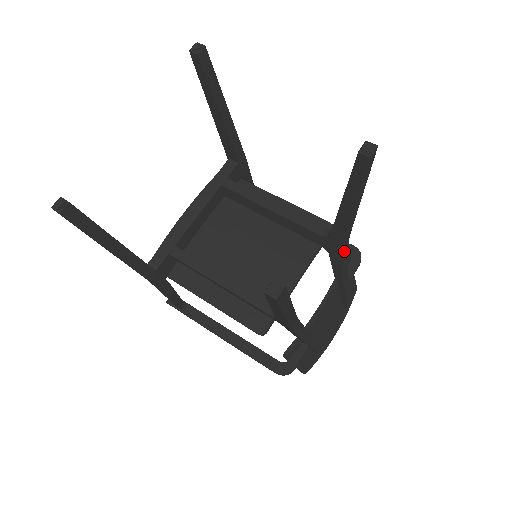
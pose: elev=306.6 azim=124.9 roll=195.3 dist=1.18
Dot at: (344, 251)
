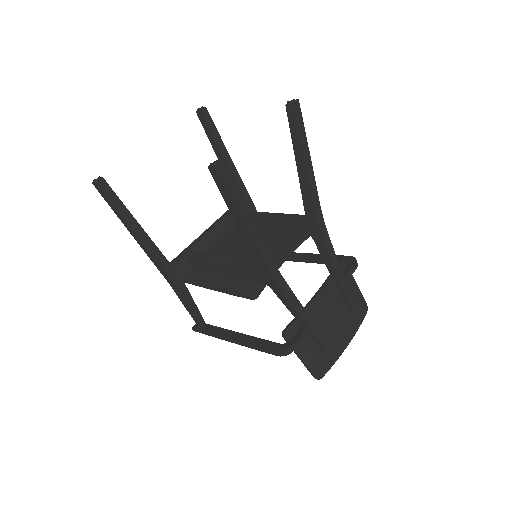
Dot at: (322, 229)
